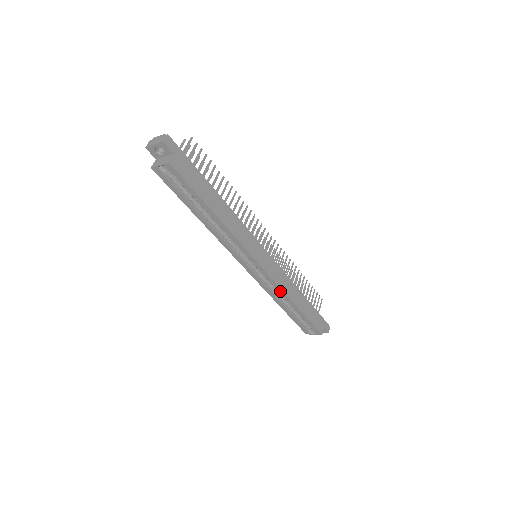
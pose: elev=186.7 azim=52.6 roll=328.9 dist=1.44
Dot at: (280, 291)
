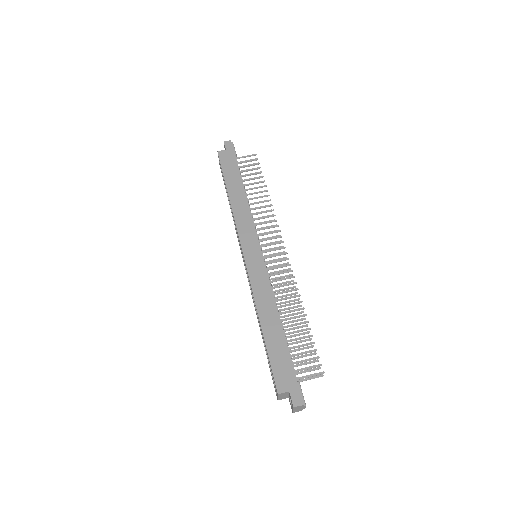
Dot at: (253, 295)
